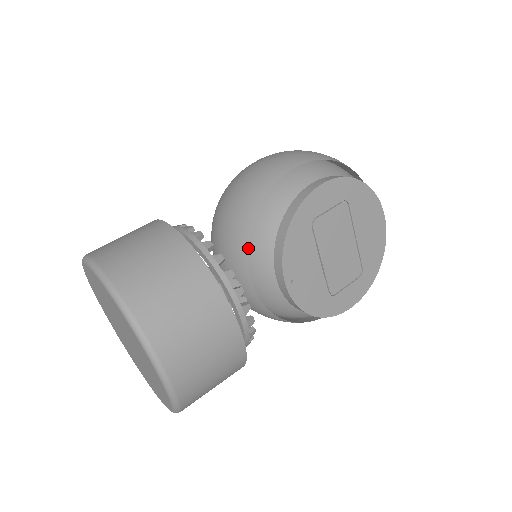
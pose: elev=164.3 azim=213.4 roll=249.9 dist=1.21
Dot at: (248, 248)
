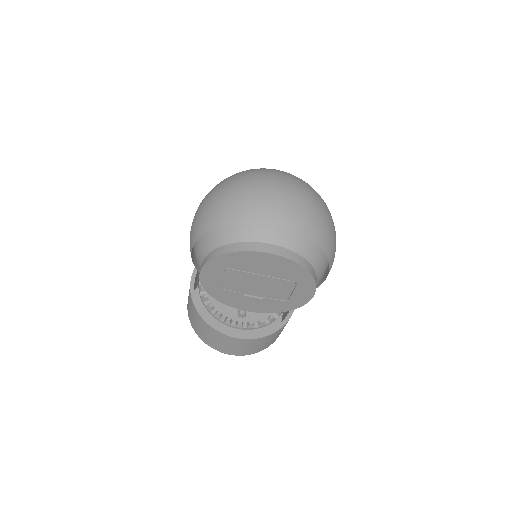
Dot at: occluded
